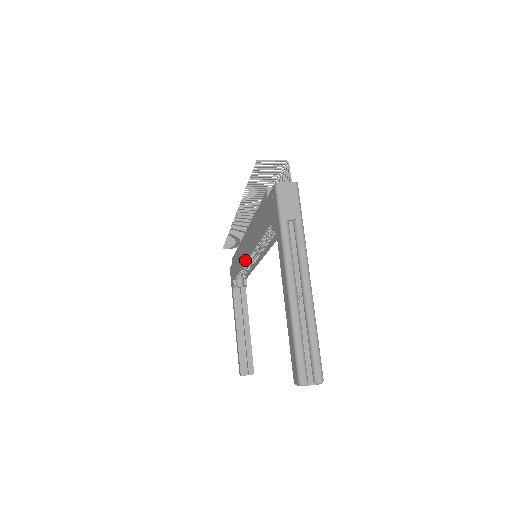
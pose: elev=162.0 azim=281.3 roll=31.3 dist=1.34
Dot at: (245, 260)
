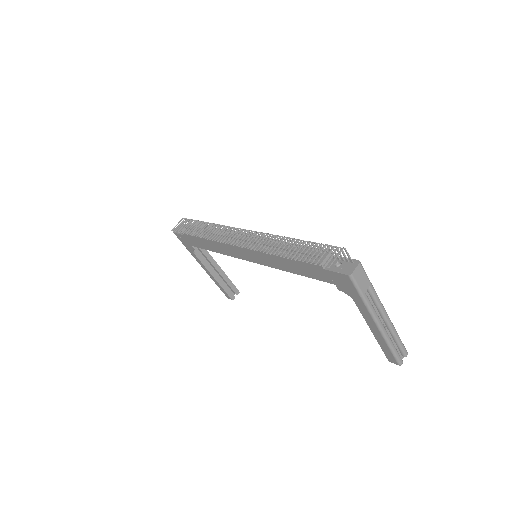
Dot at: occluded
